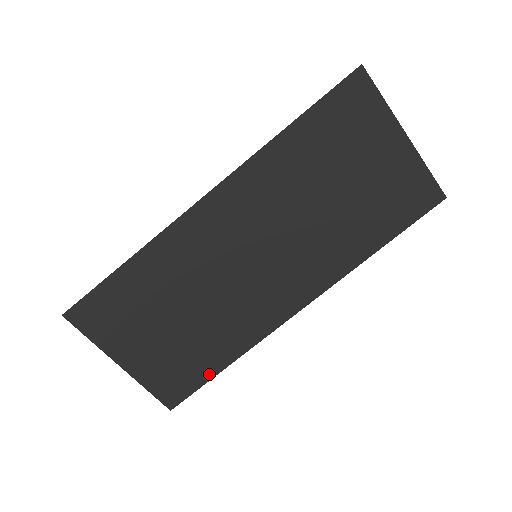
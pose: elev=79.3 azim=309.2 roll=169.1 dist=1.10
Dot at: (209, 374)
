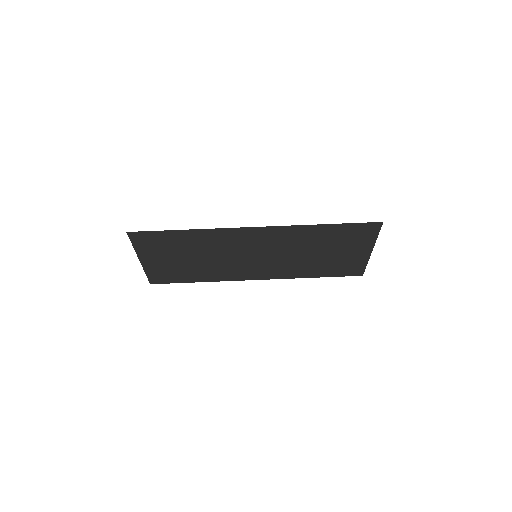
Dot at: (185, 281)
